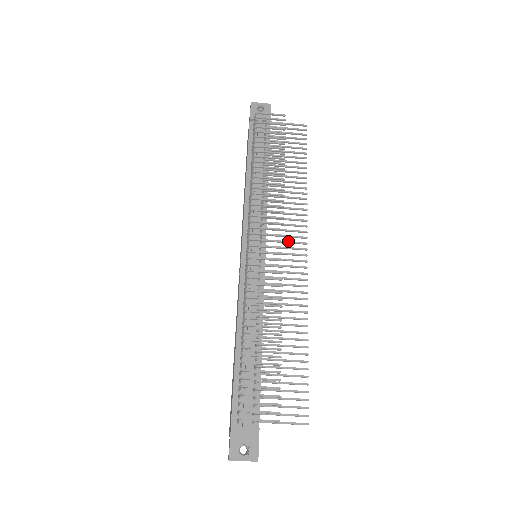
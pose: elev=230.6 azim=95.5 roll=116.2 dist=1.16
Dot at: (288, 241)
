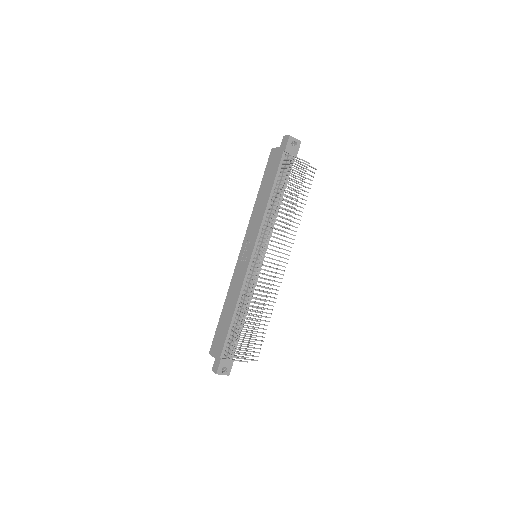
Dot at: occluded
